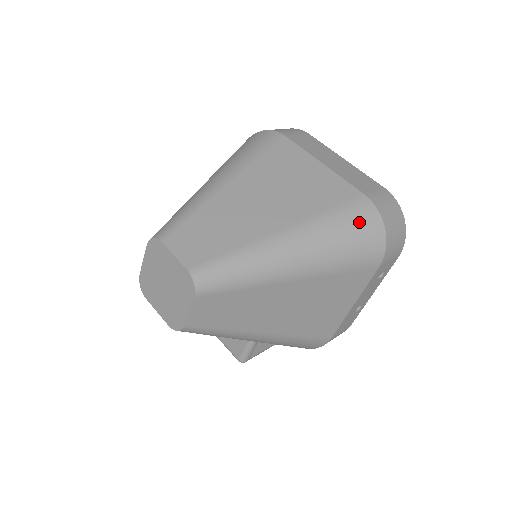
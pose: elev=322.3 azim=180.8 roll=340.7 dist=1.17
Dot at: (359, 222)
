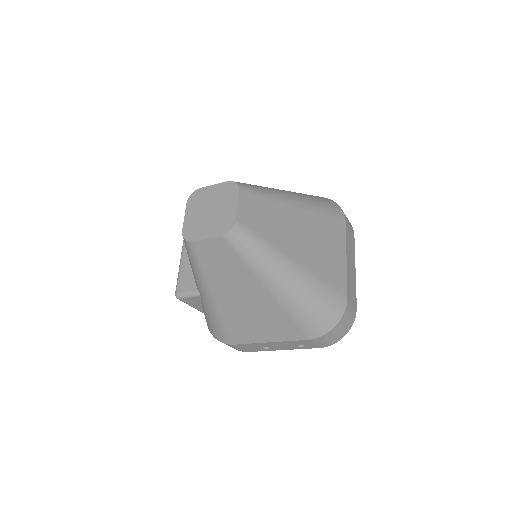
Dot at: (330, 306)
